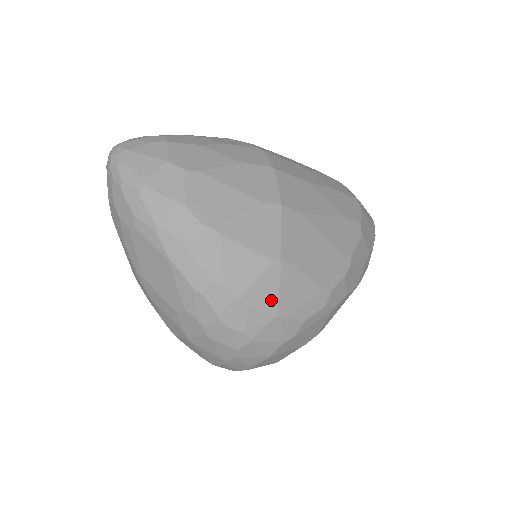
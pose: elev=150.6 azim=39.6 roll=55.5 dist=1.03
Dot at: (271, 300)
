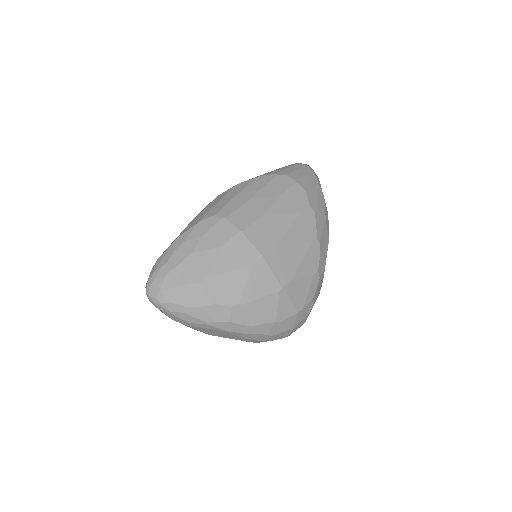
Dot at: (291, 308)
